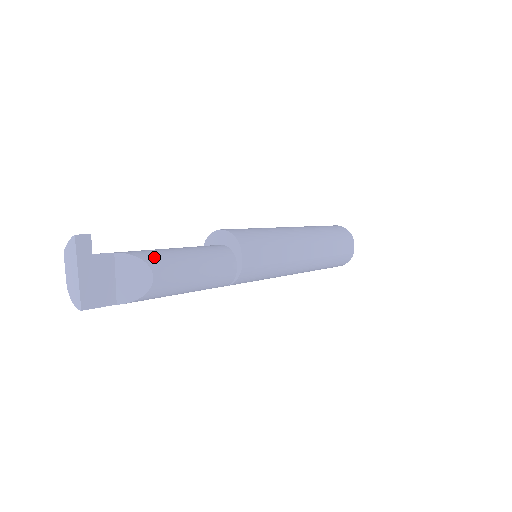
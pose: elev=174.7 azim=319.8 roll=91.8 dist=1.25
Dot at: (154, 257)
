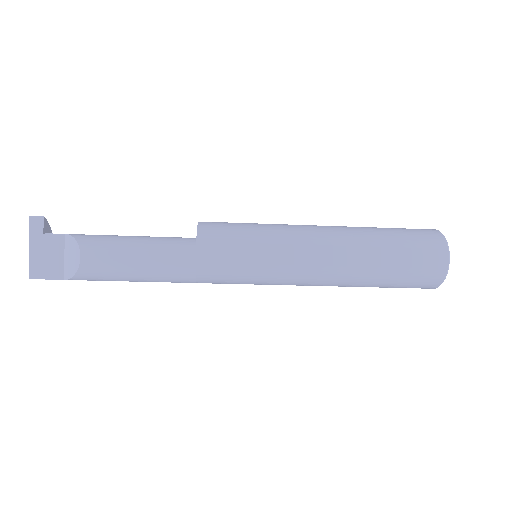
Dot at: (91, 240)
